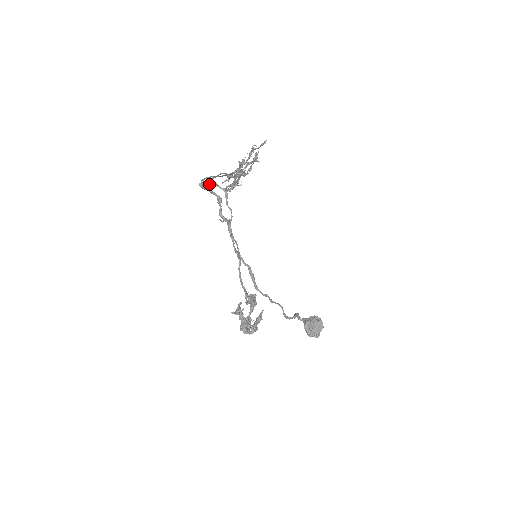
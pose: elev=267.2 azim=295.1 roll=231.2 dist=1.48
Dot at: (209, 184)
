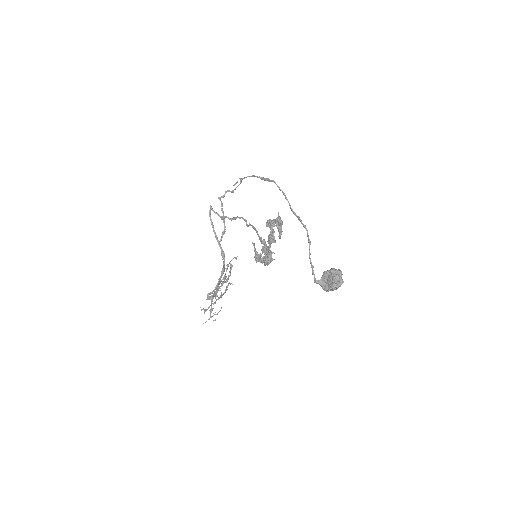
Dot at: (219, 198)
